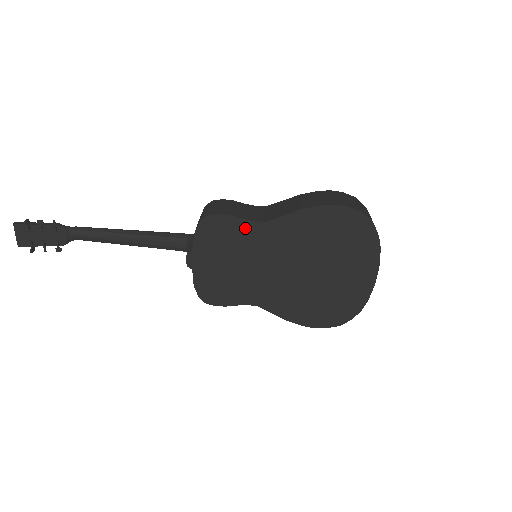
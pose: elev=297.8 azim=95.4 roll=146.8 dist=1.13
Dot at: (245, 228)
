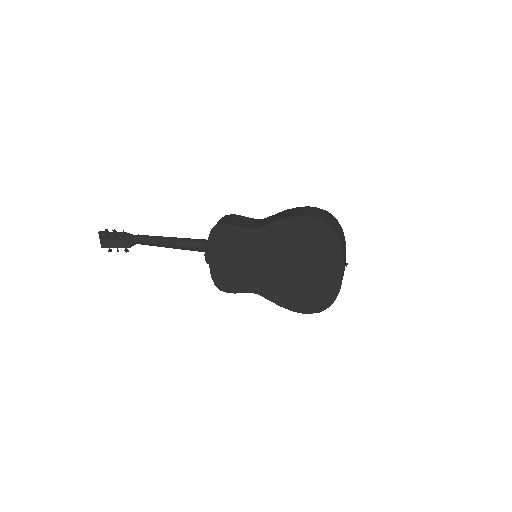
Dot at: (242, 234)
